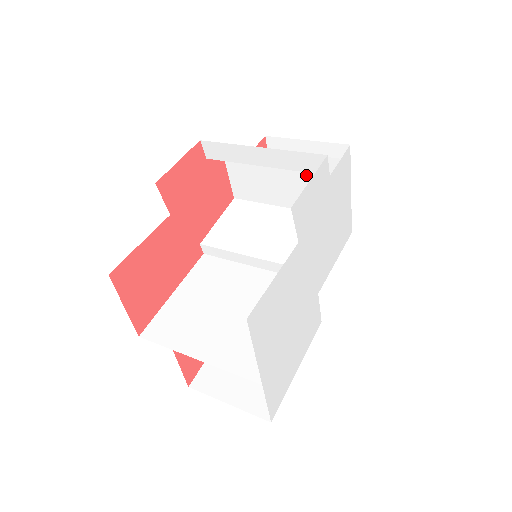
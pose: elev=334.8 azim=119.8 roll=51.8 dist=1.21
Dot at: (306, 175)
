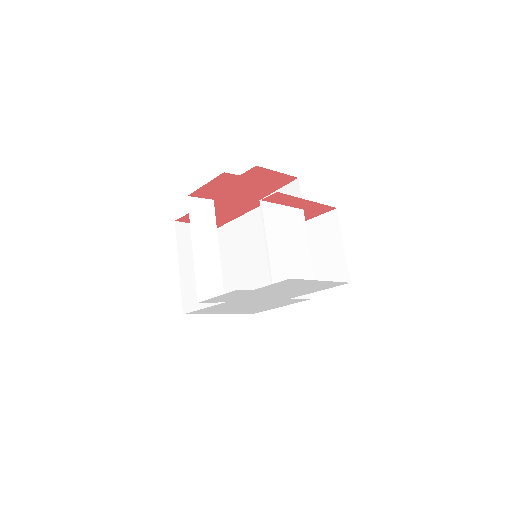
Dot at: (283, 251)
